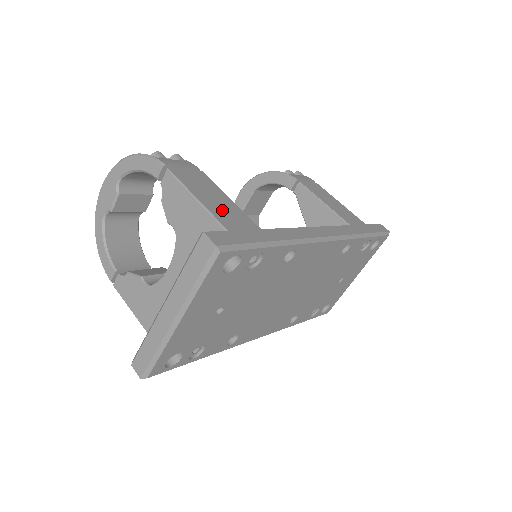
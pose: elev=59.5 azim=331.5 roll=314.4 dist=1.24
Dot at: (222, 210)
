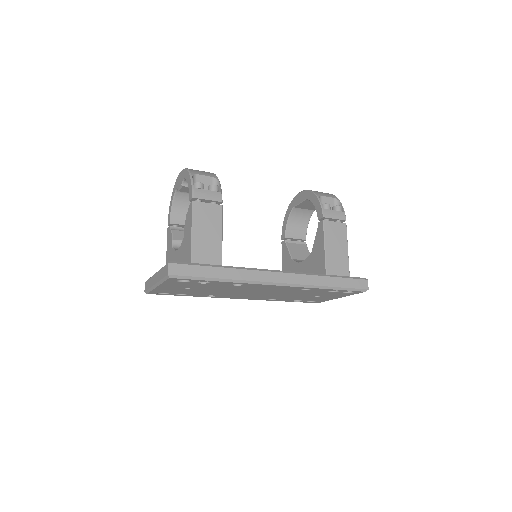
Dot at: (204, 244)
